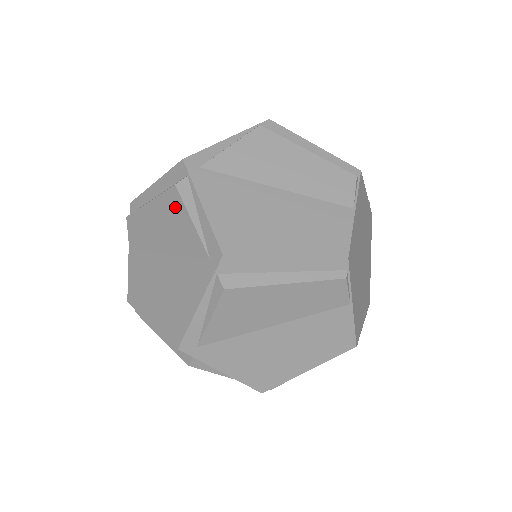
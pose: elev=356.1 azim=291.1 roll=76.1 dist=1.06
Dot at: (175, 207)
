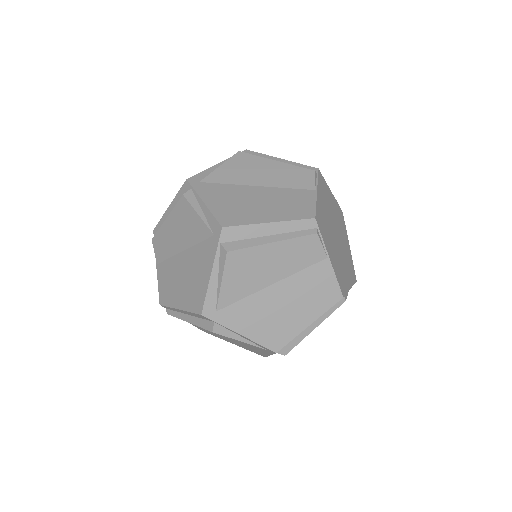
Dot at: (185, 211)
